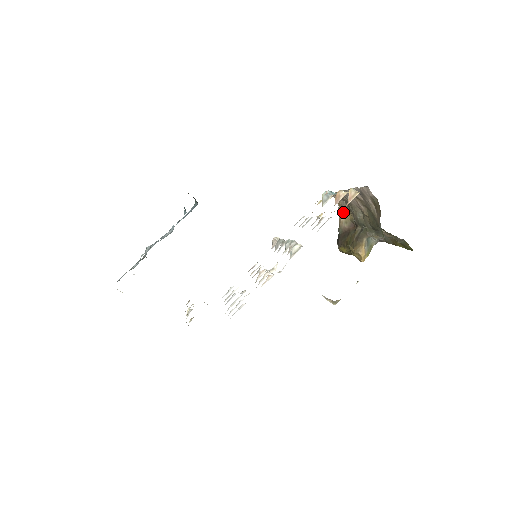
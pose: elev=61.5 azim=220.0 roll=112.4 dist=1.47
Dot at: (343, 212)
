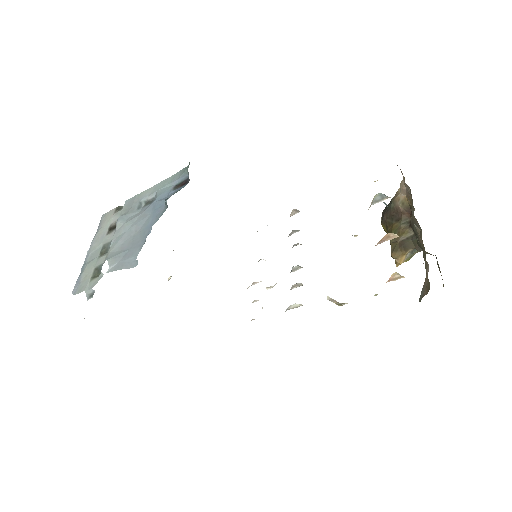
Dot at: (405, 191)
